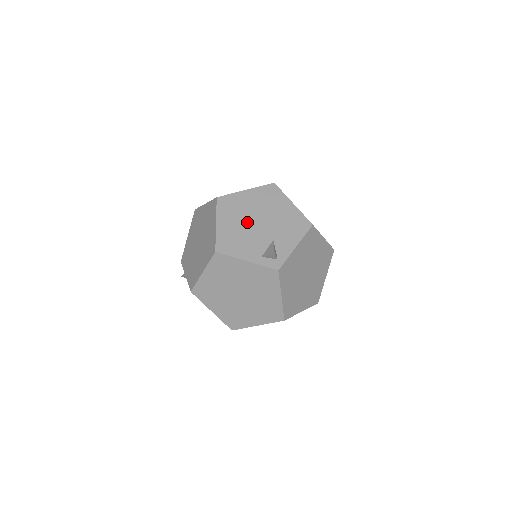
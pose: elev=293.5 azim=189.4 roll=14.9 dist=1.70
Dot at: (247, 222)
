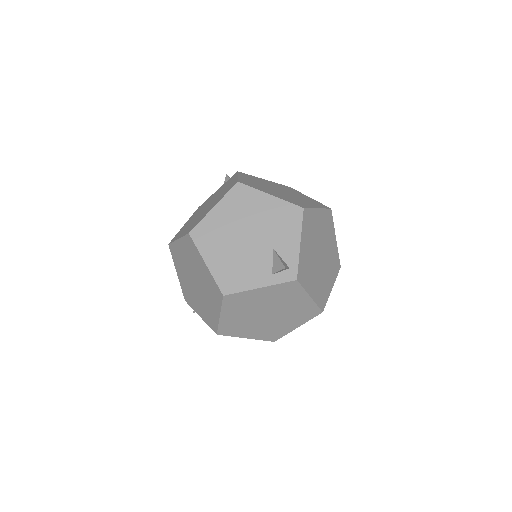
Dot at: (236, 244)
